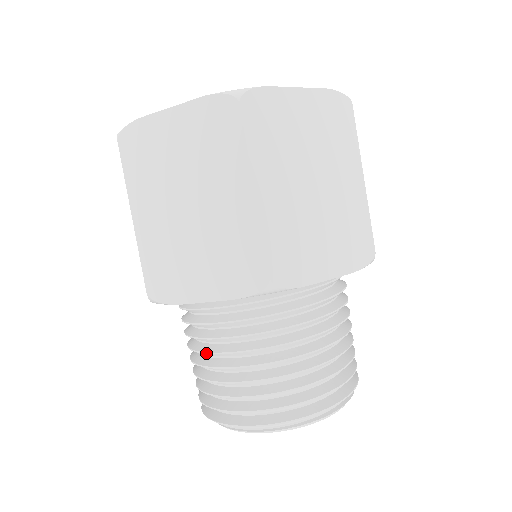
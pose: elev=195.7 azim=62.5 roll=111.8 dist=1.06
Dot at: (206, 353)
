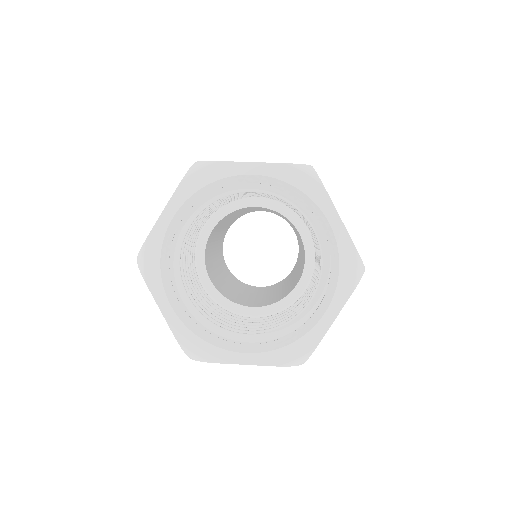
Dot at: occluded
